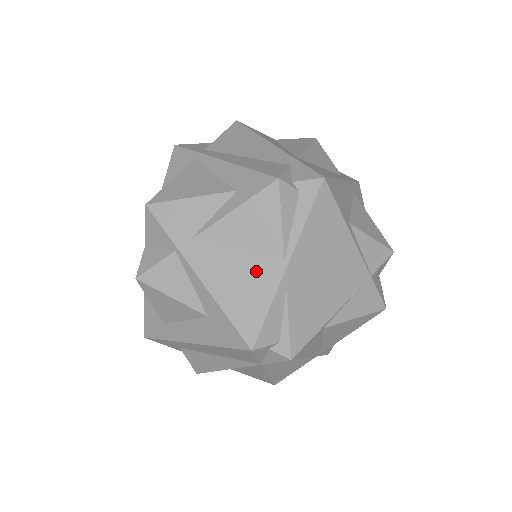
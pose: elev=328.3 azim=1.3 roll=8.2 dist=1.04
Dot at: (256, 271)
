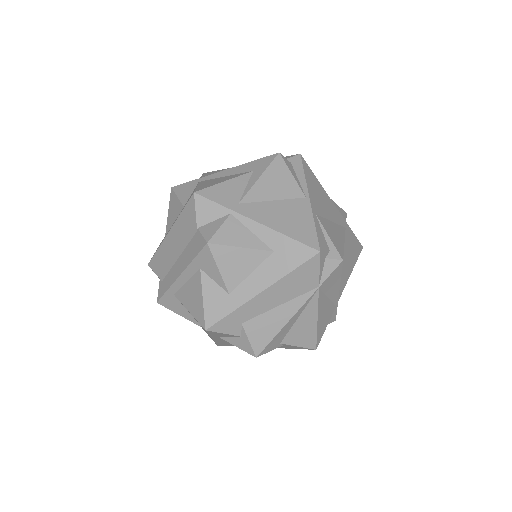
Dot at: (293, 208)
